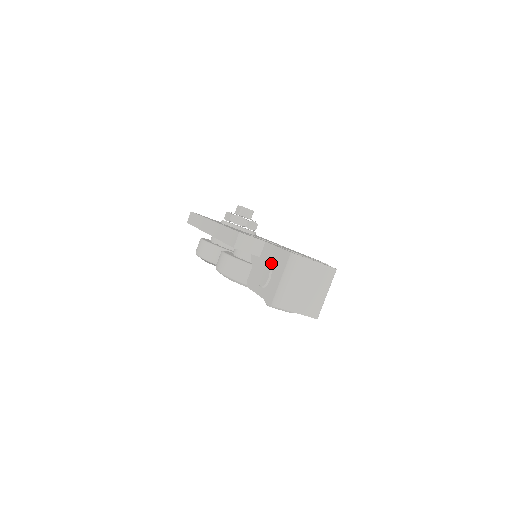
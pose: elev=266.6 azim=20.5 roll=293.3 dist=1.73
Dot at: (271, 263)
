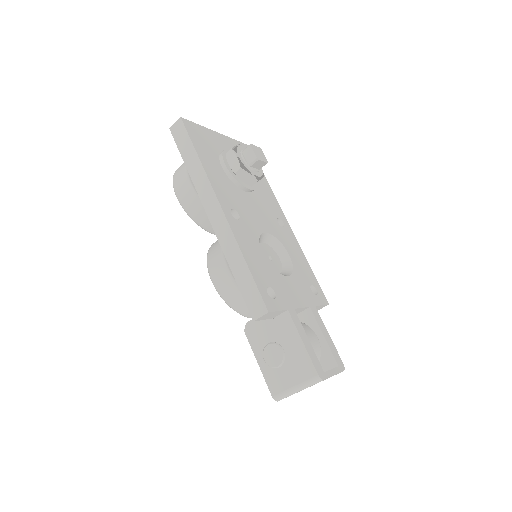
Dot at: (287, 350)
